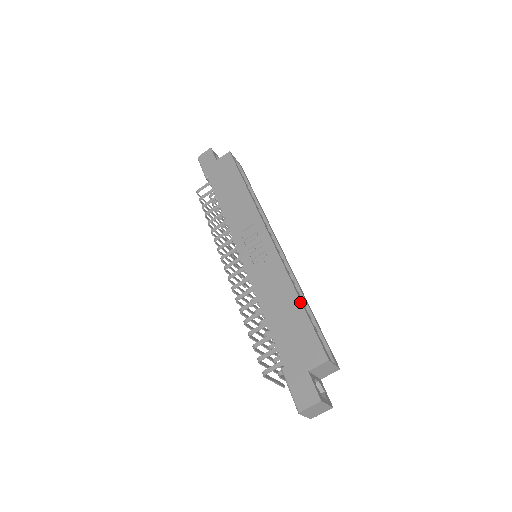
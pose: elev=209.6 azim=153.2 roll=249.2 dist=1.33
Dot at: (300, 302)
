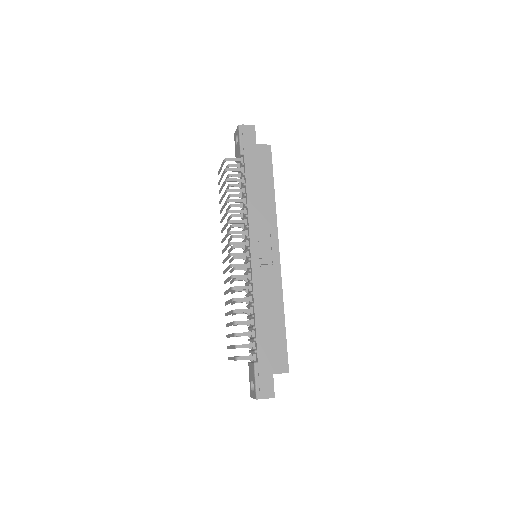
Dot at: (284, 321)
